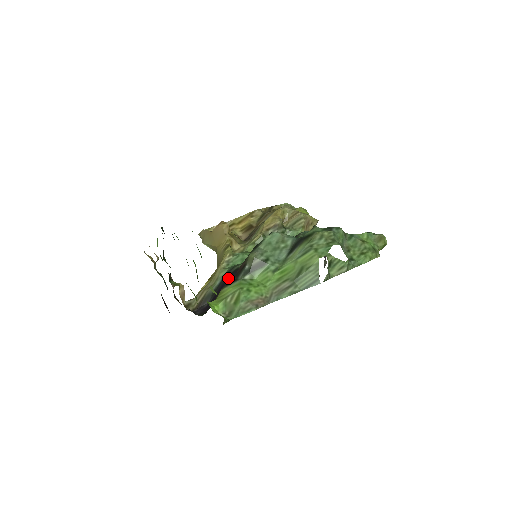
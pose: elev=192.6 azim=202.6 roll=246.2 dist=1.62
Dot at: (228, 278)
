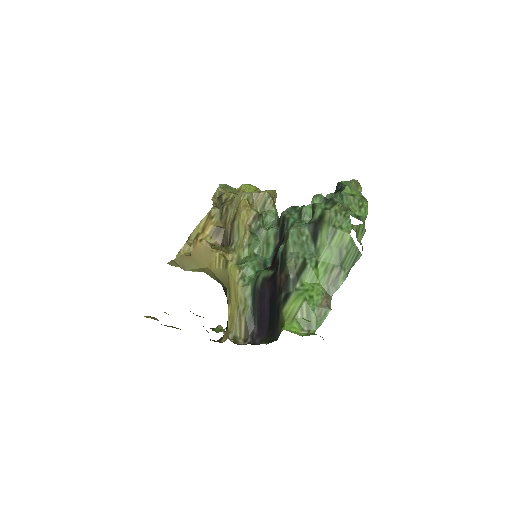
Dot at: (263, 294)
